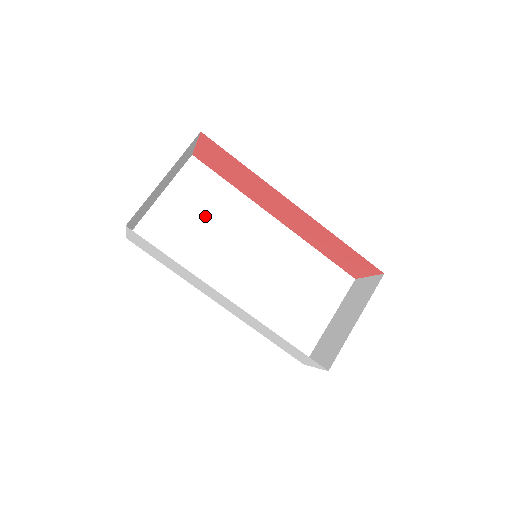
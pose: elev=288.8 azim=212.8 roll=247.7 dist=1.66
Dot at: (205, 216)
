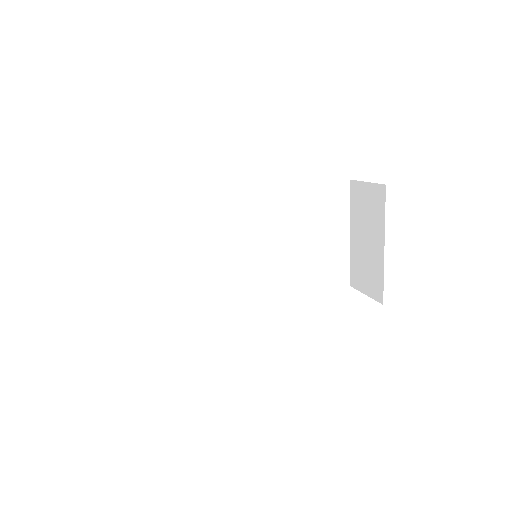
Dot at: (178, 247)
